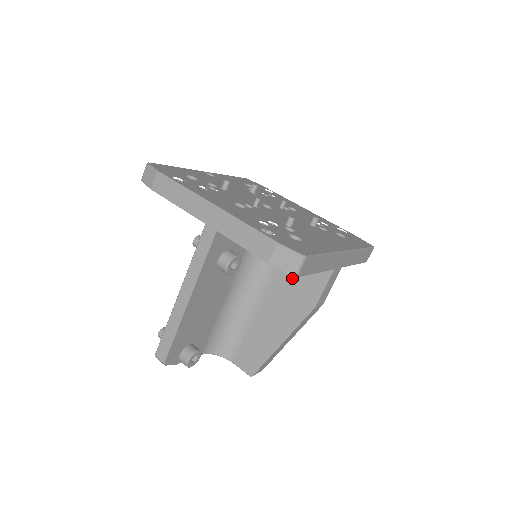
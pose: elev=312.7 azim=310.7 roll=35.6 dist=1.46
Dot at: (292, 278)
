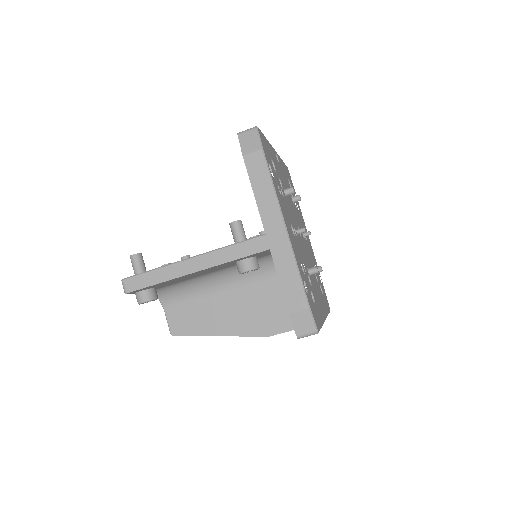
Dot at: (271, 302)
